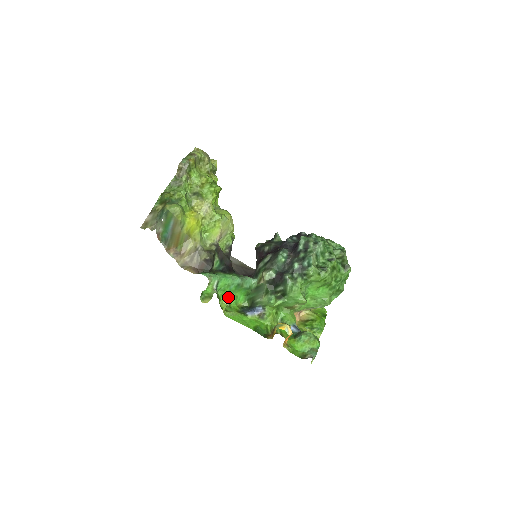
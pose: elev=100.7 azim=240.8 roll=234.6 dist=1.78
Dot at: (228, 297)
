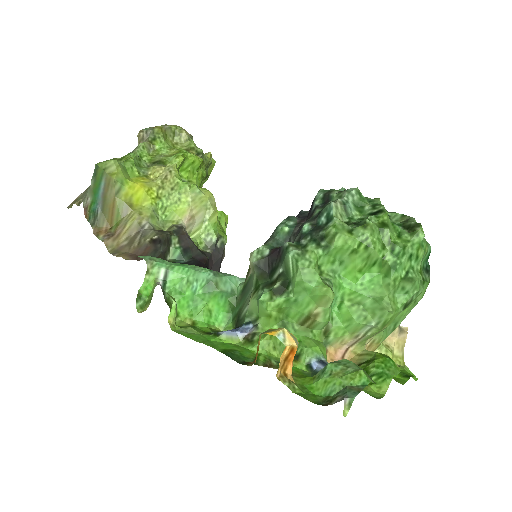
Dot at: (192, 310)
